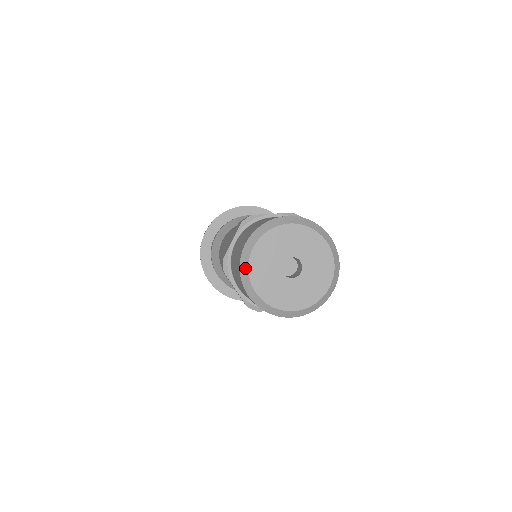
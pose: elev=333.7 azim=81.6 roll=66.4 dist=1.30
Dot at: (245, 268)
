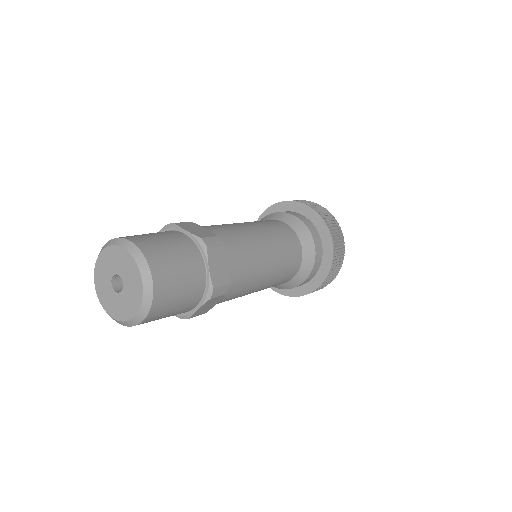
Dot at: (95, 264)
